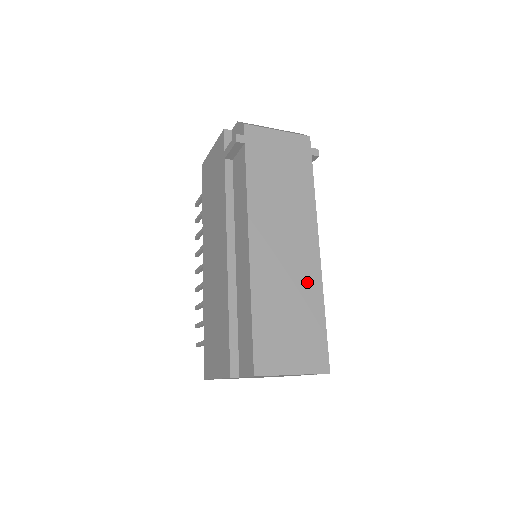
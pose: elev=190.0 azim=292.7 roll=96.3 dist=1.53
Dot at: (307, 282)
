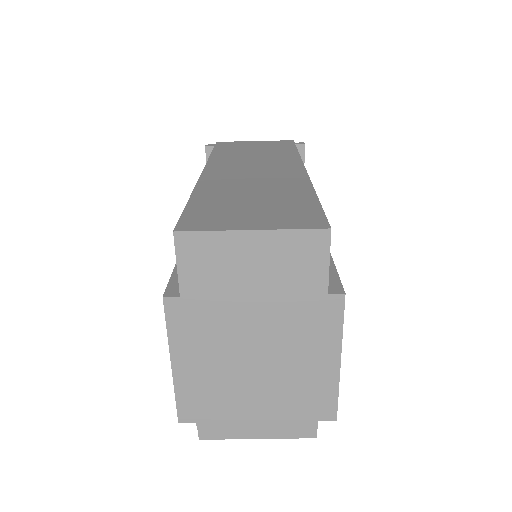
Dot at: (285, 183)
